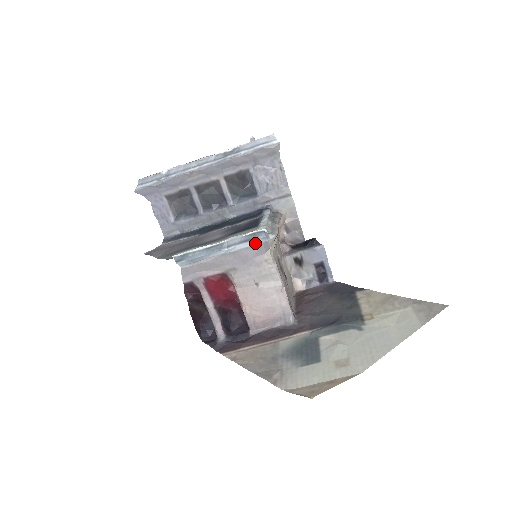
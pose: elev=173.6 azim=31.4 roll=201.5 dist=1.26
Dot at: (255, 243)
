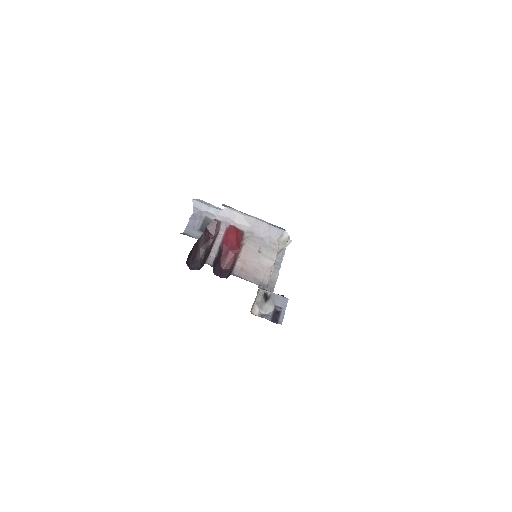
Dot at: (278, 228)
